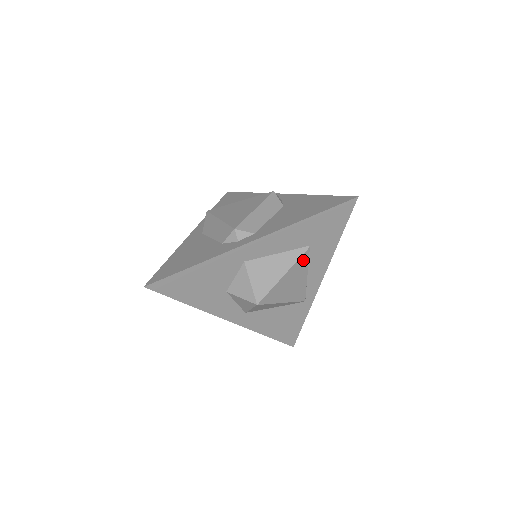
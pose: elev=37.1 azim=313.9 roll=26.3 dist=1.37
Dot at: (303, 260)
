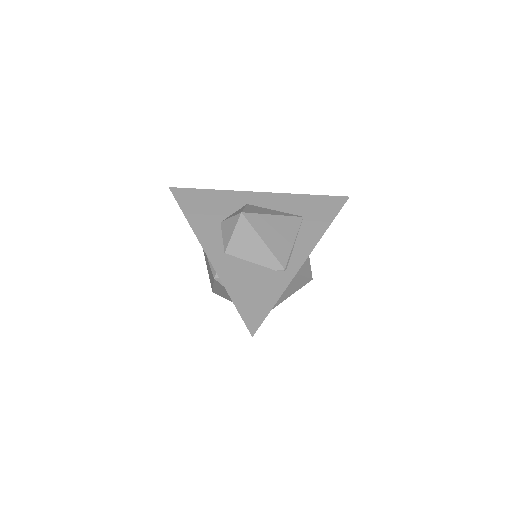
Dot at: (294, 222)
